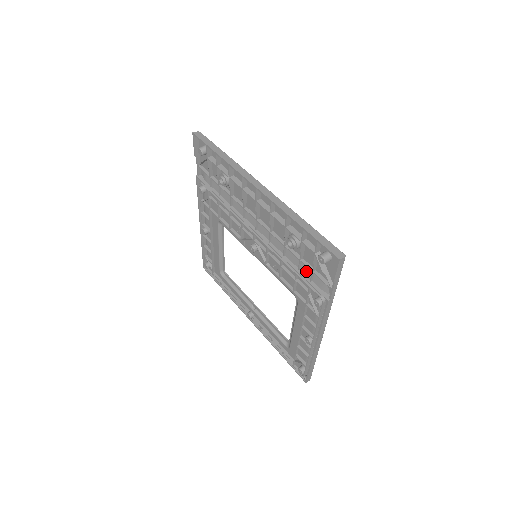
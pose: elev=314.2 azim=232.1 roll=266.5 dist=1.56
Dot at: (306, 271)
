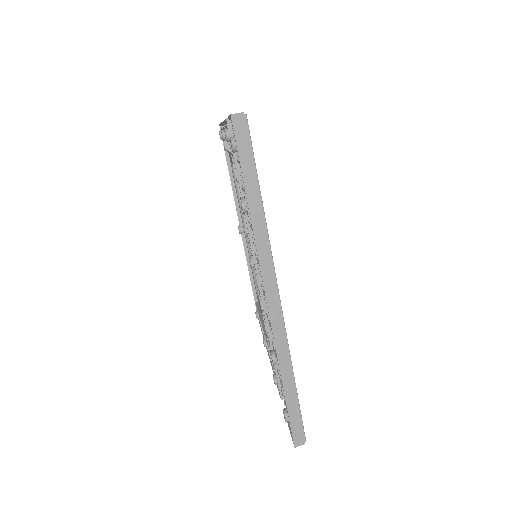
Dot at: occluded
